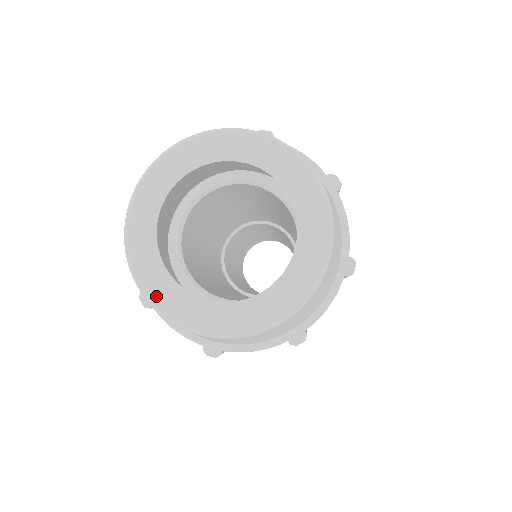
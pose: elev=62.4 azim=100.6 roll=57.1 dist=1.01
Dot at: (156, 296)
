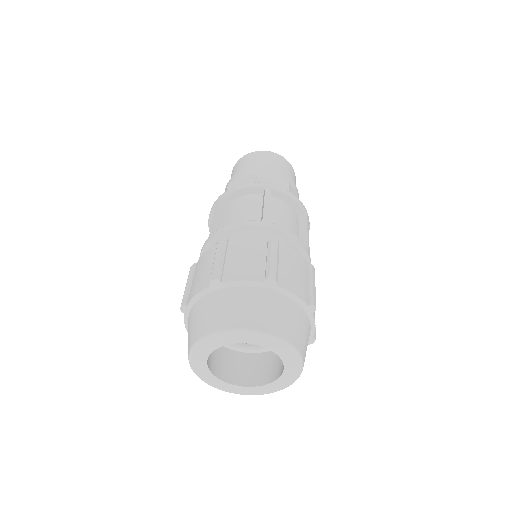
Dot at: (241, 393)
